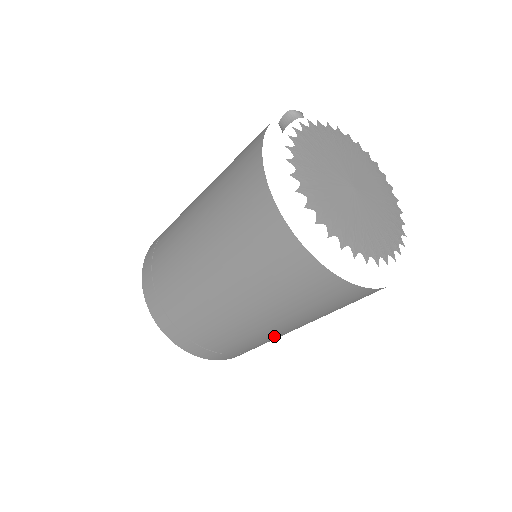
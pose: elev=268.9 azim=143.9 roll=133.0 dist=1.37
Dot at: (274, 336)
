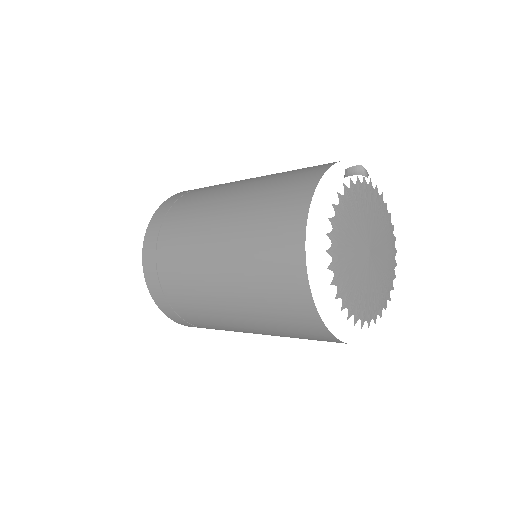
Dot at: (226, 324)
